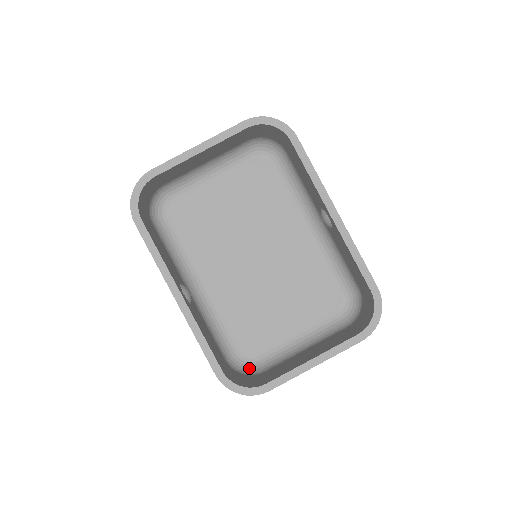
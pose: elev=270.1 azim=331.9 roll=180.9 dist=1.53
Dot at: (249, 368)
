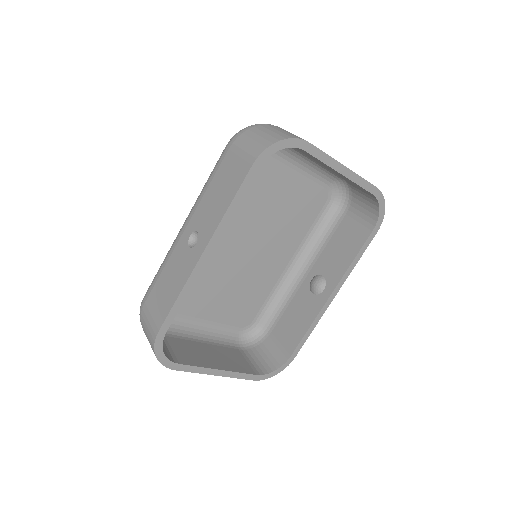
Dot at: occluded
